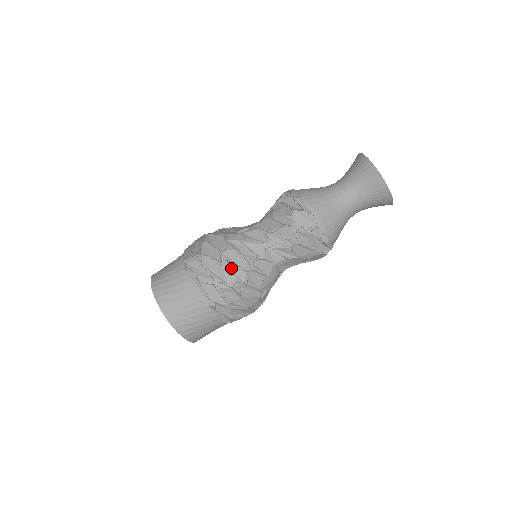
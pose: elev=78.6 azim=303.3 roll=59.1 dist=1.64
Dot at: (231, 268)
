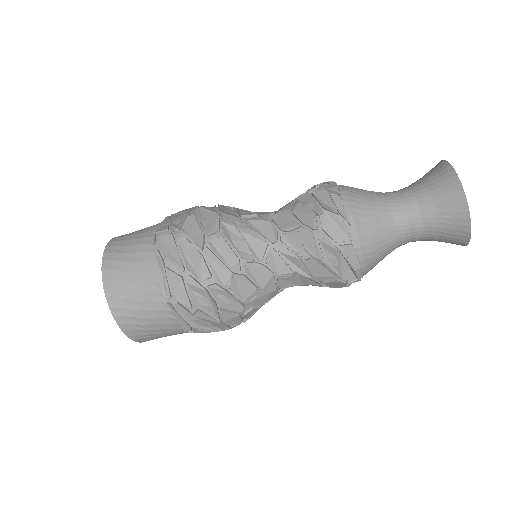
Dot at: (213, 262)
